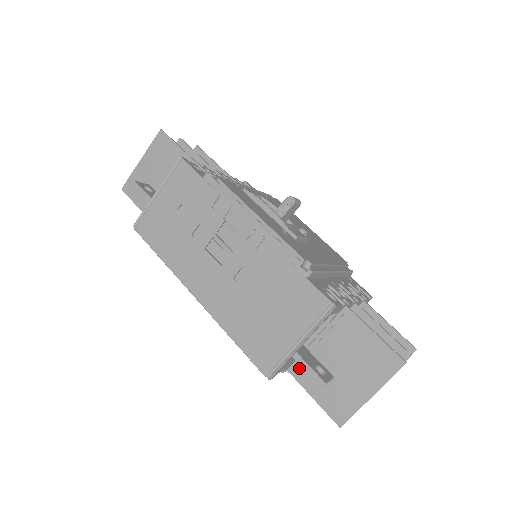
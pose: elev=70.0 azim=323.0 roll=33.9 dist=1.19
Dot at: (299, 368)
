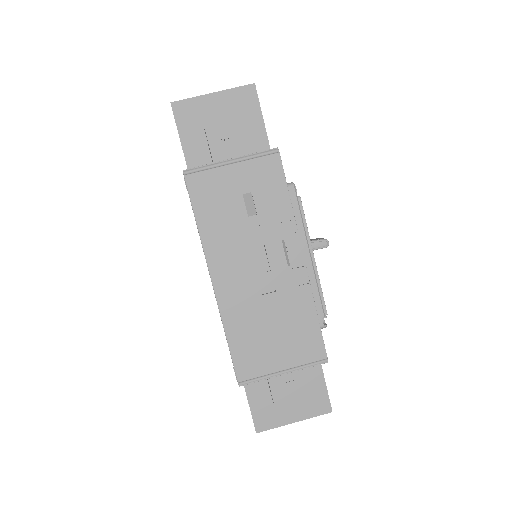
Dot at: occluded
